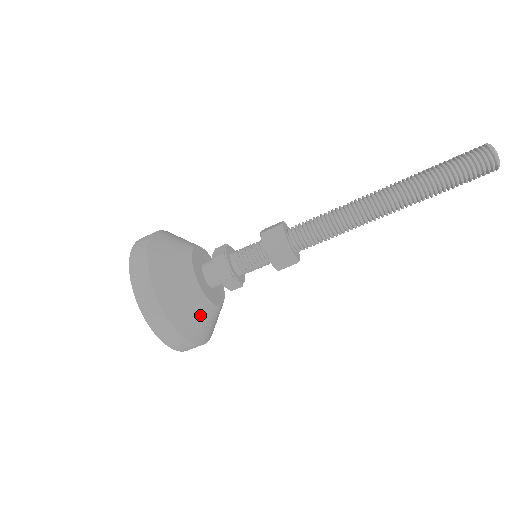
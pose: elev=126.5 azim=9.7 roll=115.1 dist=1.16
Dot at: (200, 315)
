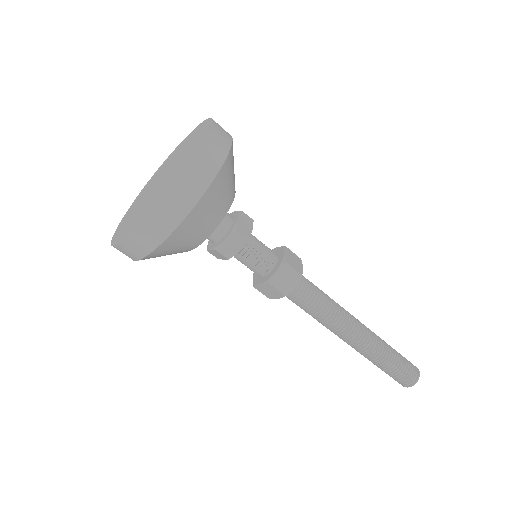
Dot at: (170, 254)
